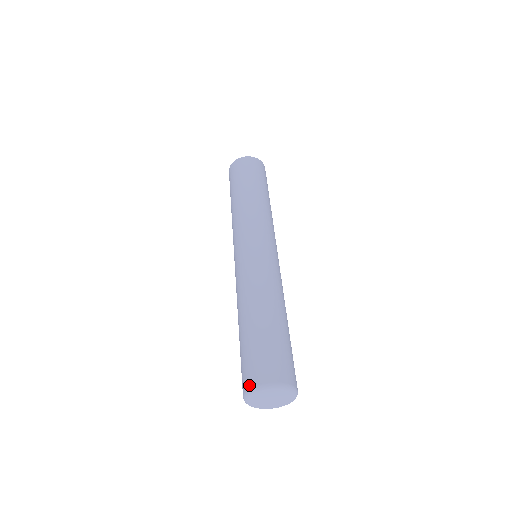
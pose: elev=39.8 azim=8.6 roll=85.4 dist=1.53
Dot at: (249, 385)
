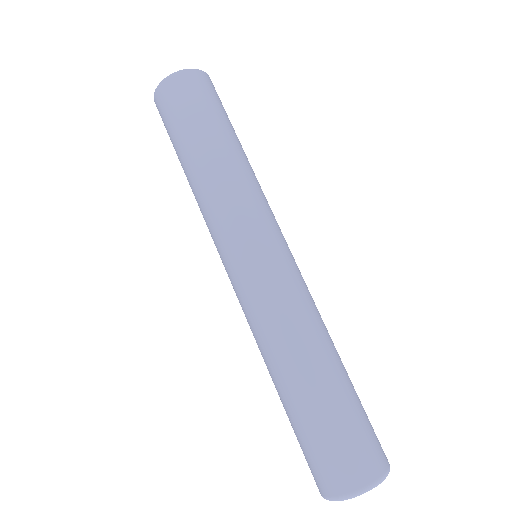
Dot at: (324, 492)
